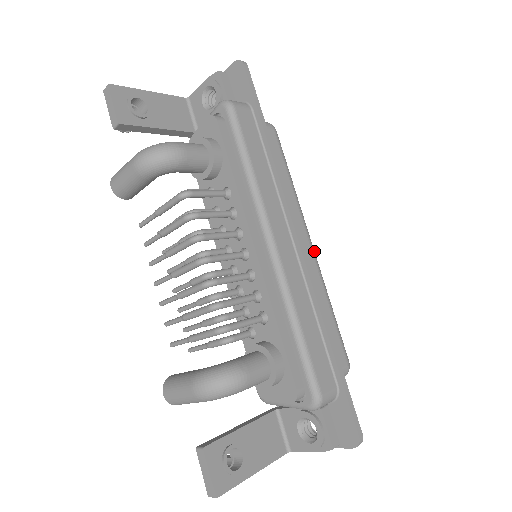
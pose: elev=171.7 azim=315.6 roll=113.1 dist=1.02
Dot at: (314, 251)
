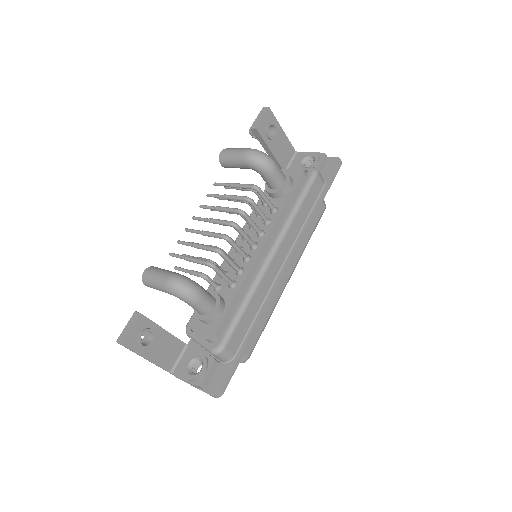
Dot at: occluded
